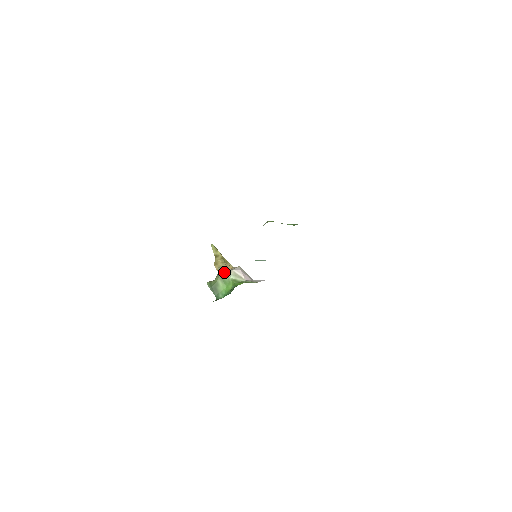
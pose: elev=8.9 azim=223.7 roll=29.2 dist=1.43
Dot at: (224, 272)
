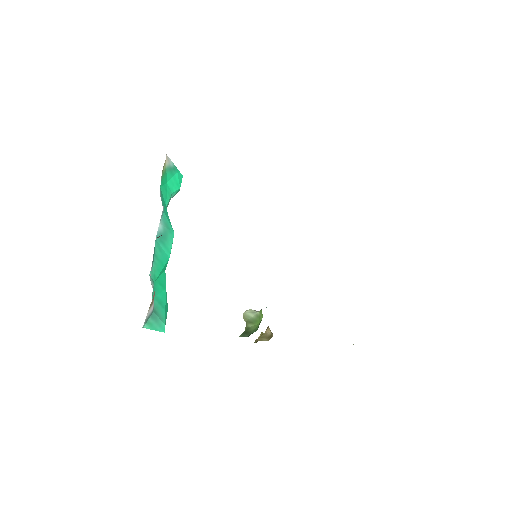
Dot at: (249, 313)
